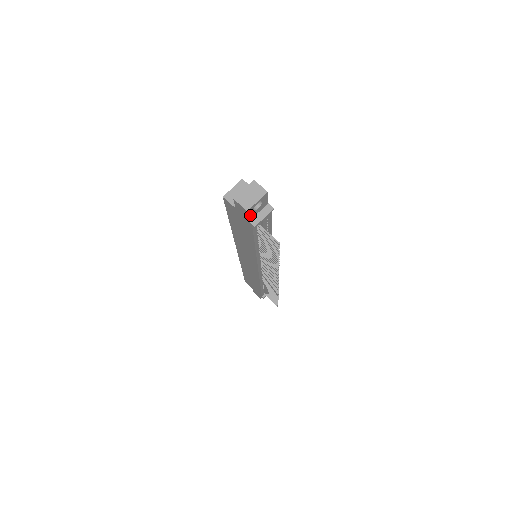
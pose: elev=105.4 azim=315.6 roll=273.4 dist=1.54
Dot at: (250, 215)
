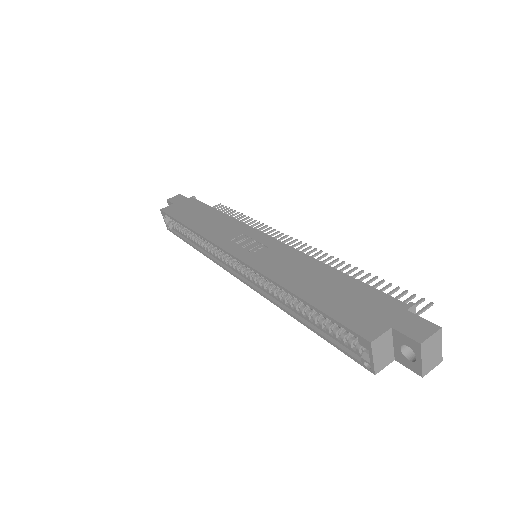
Dot at: occluded
